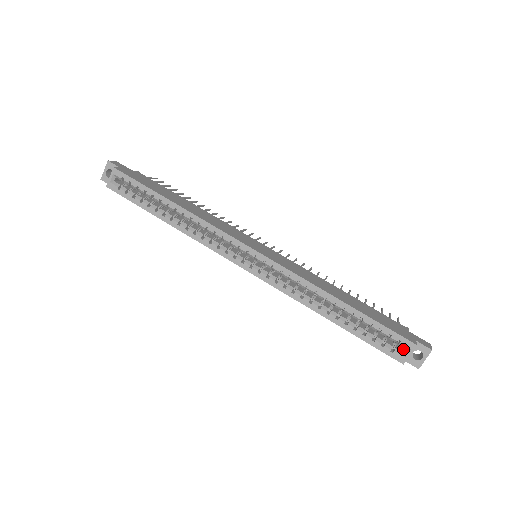
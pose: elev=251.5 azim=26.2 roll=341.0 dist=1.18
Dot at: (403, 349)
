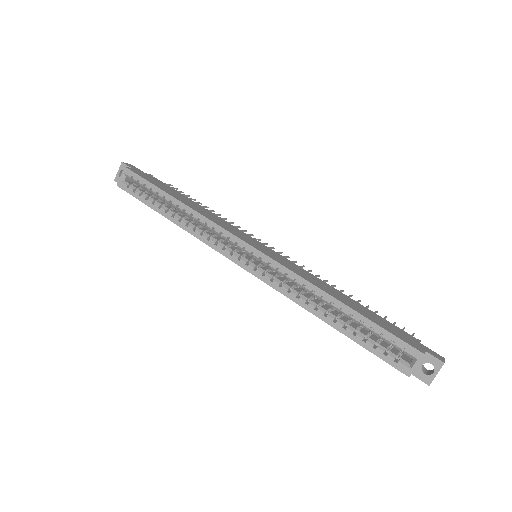
Dot at: (410, 361)
